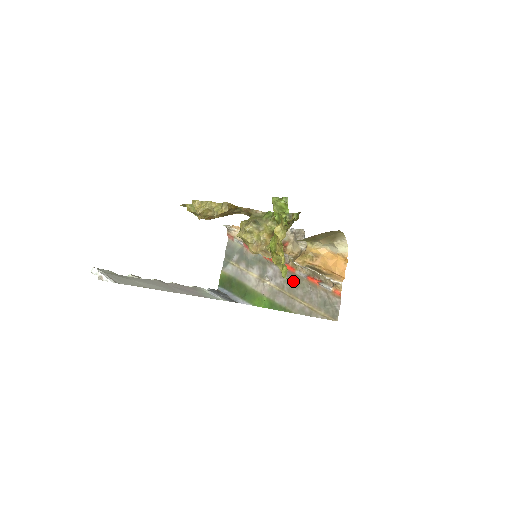
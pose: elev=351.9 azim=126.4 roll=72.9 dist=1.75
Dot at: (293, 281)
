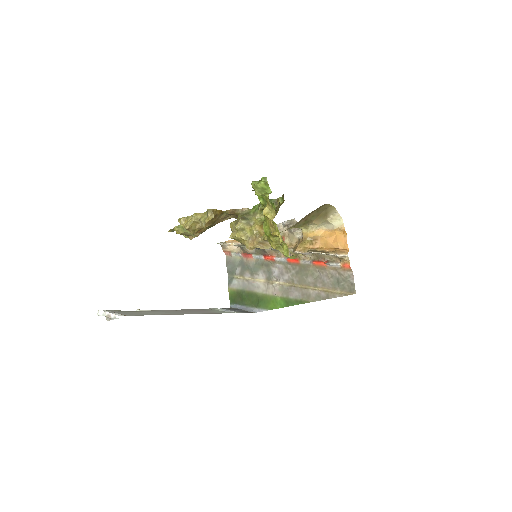
Dot at: (300, 272)
